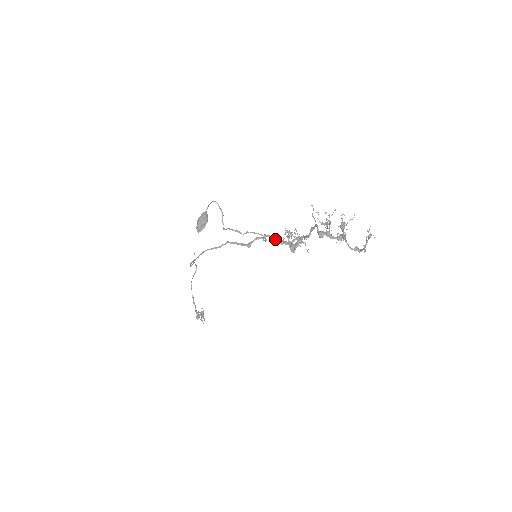
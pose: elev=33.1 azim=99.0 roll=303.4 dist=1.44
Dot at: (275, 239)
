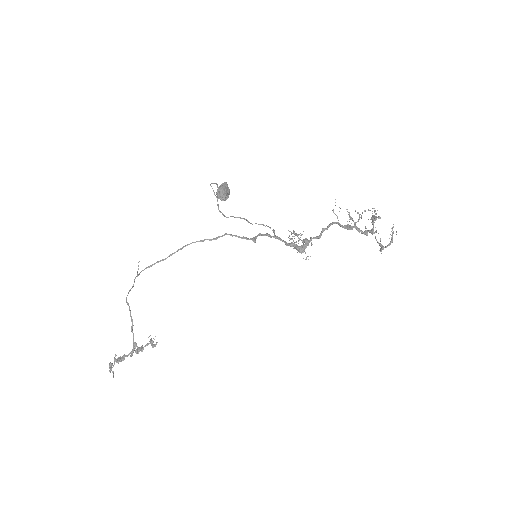
Dot at: (280, 238)
